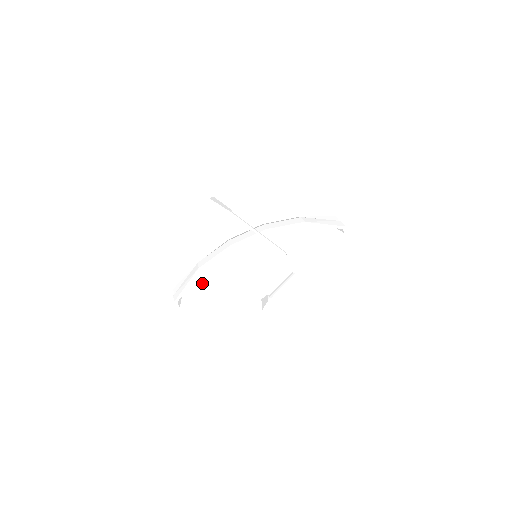
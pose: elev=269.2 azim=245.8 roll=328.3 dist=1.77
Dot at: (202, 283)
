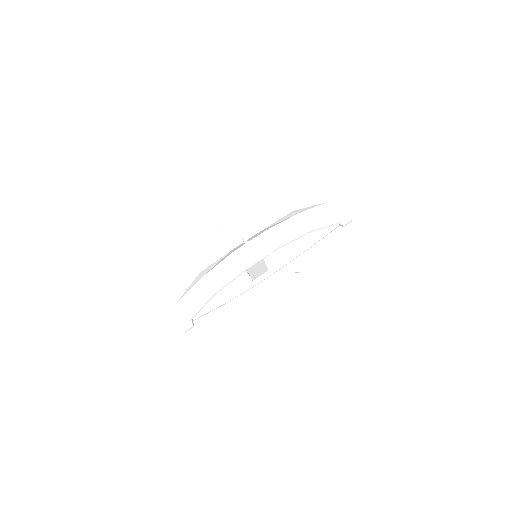
Dot at: occluded
